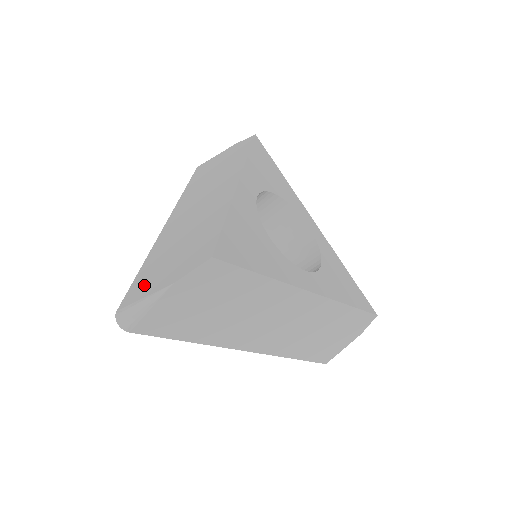
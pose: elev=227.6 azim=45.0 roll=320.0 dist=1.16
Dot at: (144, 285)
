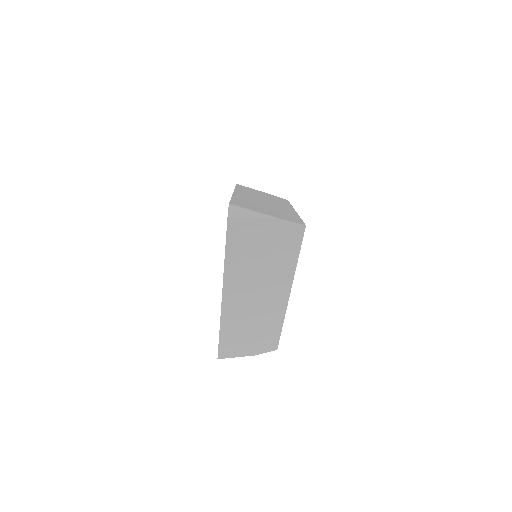
Dot at: (248, 206)
